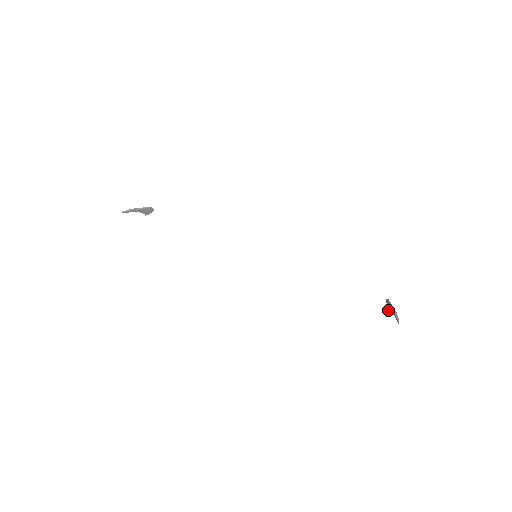
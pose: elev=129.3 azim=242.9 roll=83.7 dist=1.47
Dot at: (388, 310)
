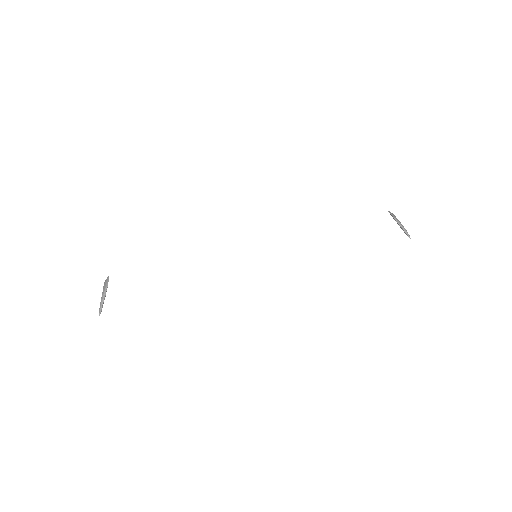
Dot at: occluded
